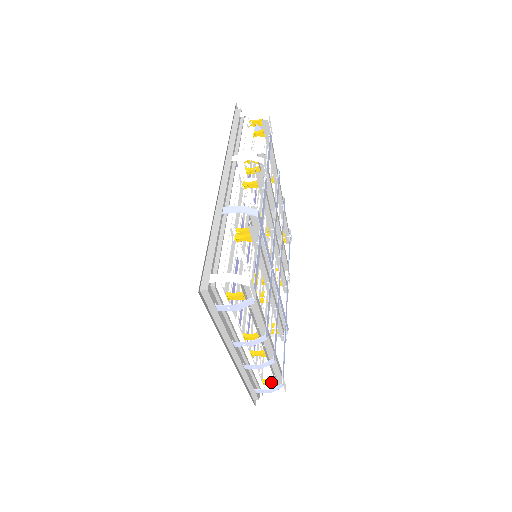
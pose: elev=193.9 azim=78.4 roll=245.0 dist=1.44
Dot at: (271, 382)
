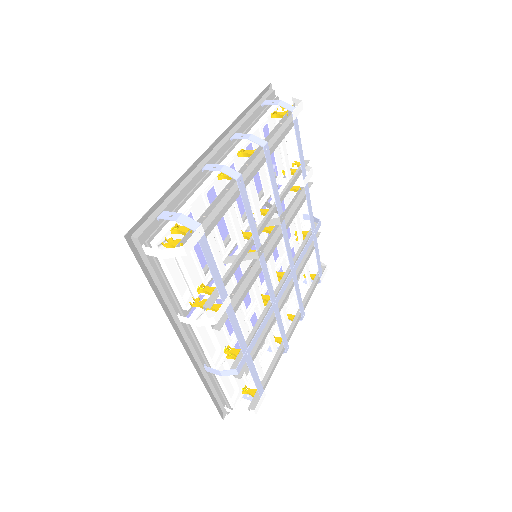
Dot at: occluded
